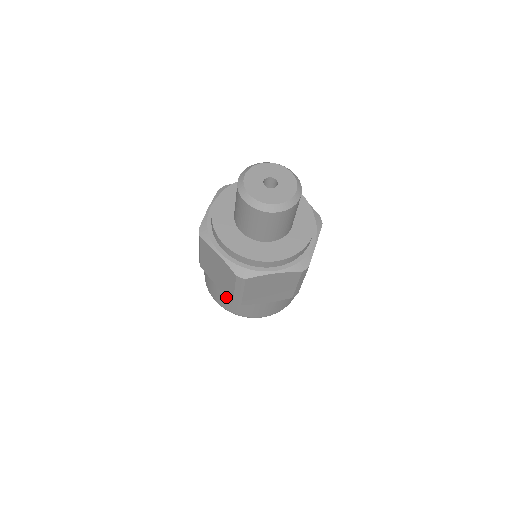
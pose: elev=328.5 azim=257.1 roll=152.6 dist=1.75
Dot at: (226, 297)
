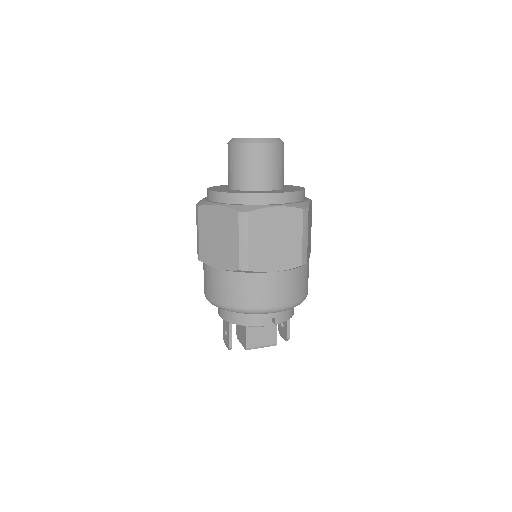
Dot at: (231, 278)
